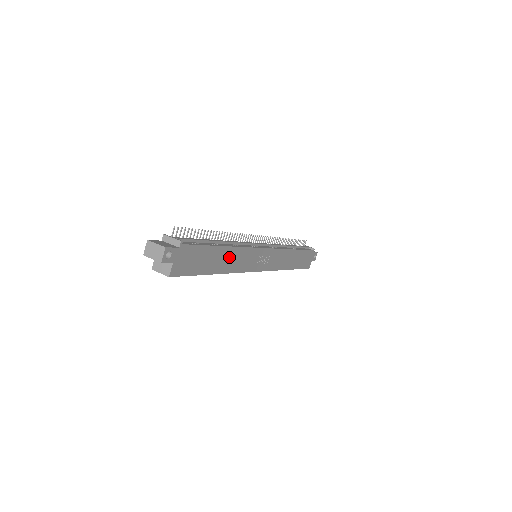
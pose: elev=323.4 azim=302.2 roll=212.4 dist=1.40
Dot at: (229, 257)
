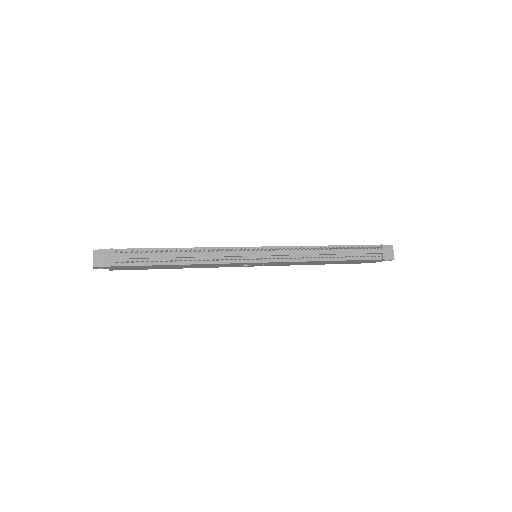
Dot at: (190, 266)
